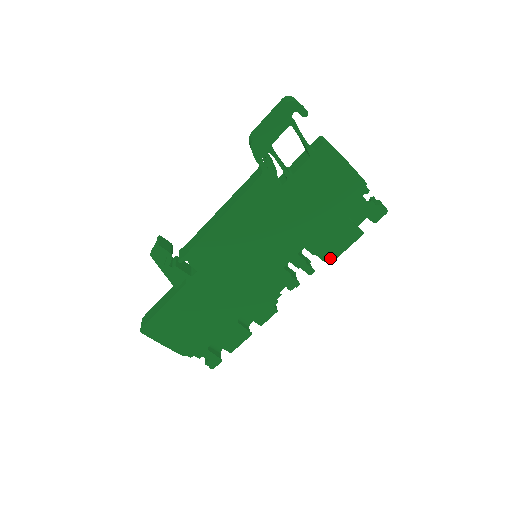
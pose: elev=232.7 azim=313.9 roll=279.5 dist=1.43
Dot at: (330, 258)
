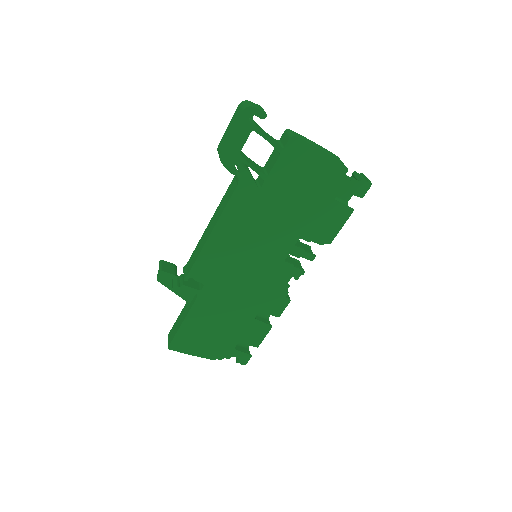
Dot at: (327, 241)
